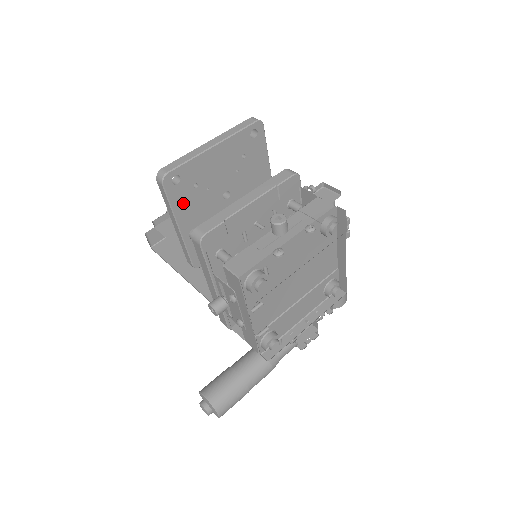
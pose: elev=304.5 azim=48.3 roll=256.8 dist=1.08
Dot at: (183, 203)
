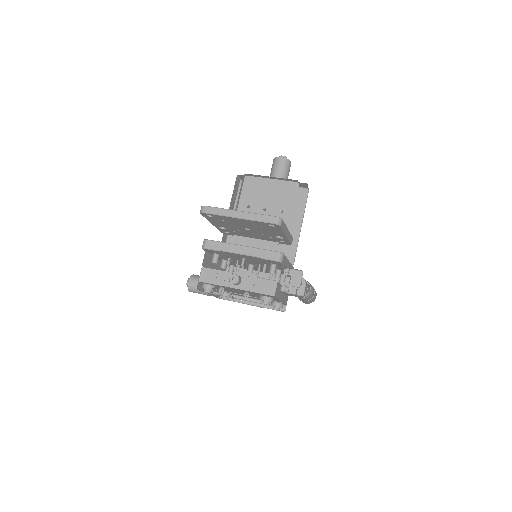
Dot at: (215, 221)
